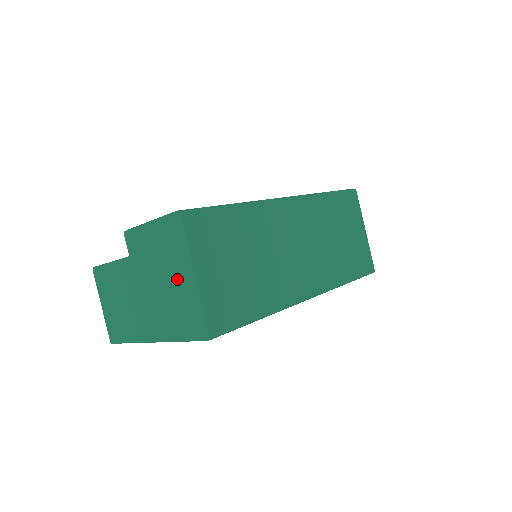
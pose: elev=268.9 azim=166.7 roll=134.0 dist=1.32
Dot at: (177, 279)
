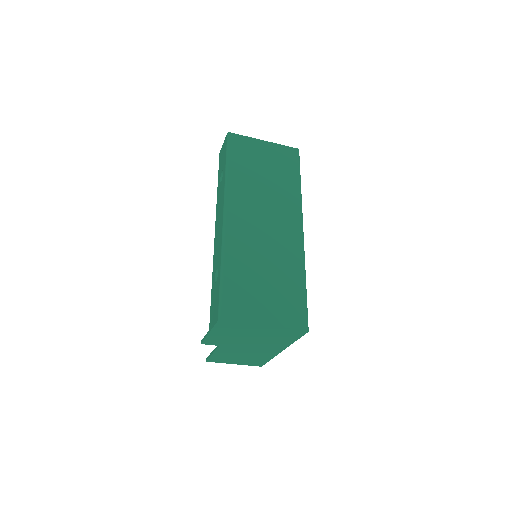
Dot at: (258, 333)
